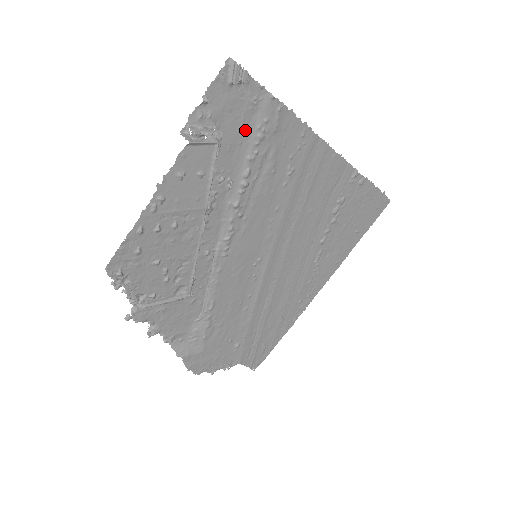
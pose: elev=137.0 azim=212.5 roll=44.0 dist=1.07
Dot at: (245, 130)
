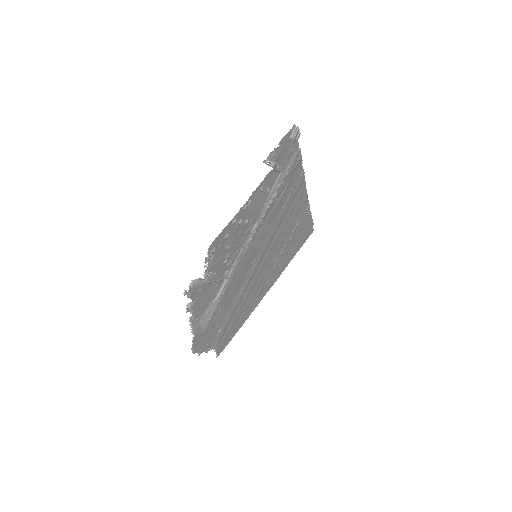
Dot at: (283, 168)
